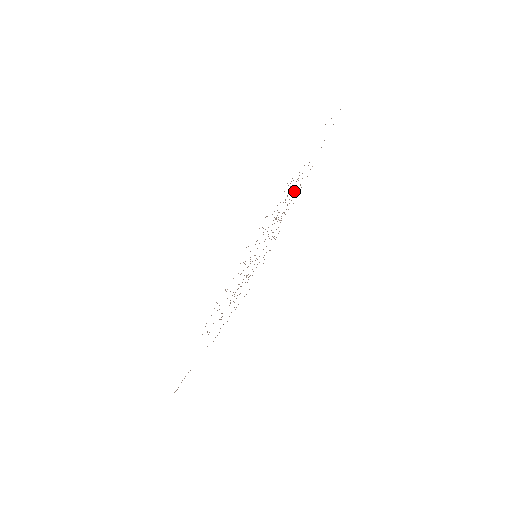
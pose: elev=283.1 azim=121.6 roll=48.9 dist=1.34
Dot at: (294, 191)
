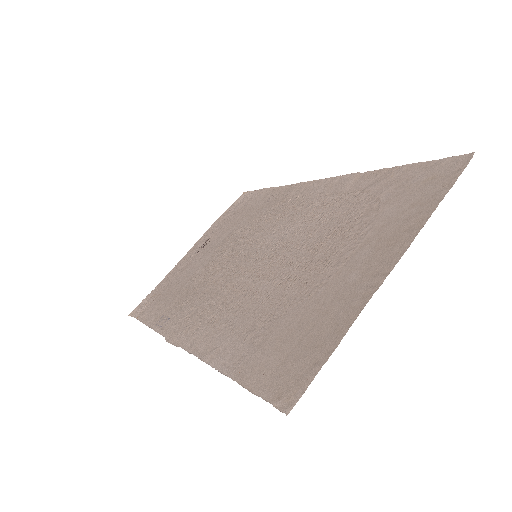
Dot at: (340, 212)
